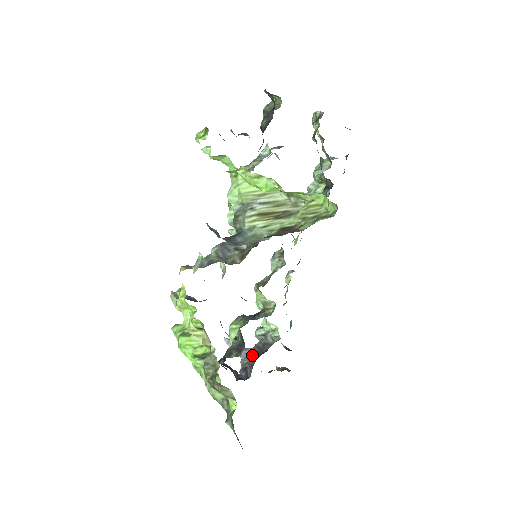
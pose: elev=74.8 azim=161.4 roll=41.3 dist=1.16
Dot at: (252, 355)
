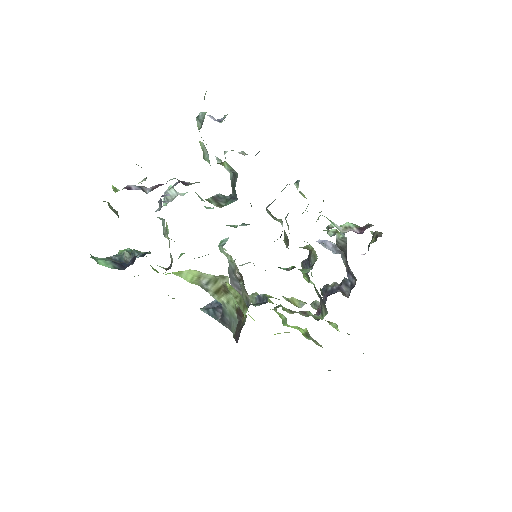
Dot at: occluded
